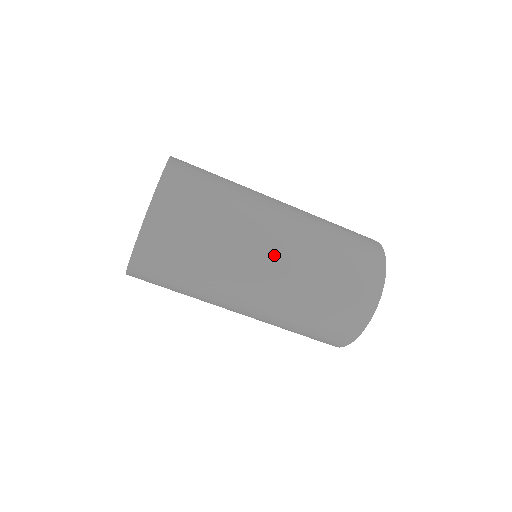
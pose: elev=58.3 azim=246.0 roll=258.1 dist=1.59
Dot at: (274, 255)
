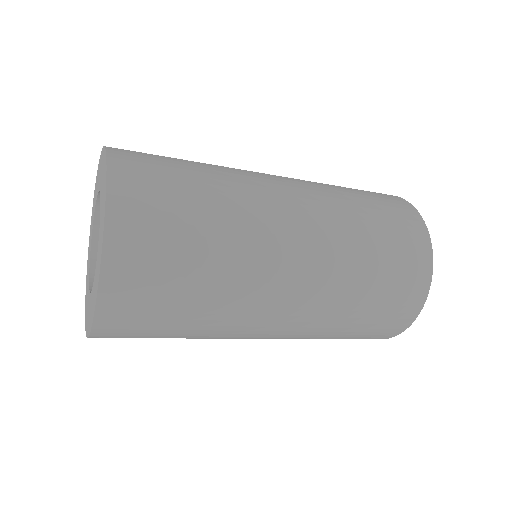
Dot at: occluded
